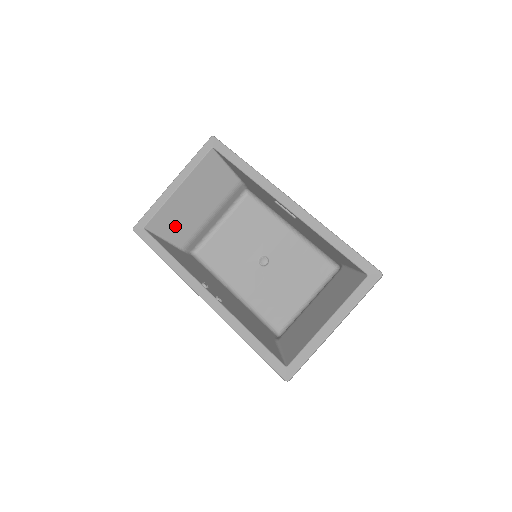
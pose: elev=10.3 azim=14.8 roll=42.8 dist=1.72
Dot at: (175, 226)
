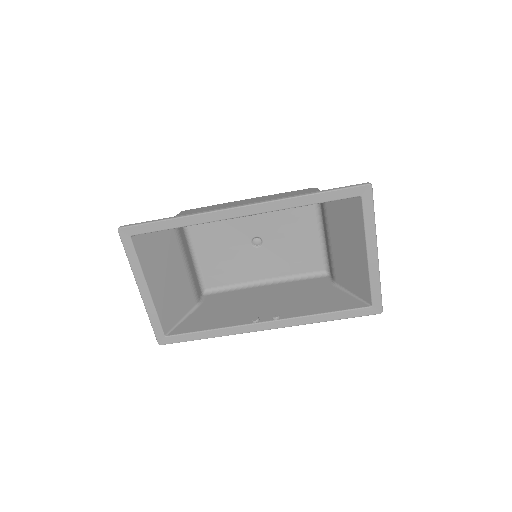
Dot at: (177, 304)
